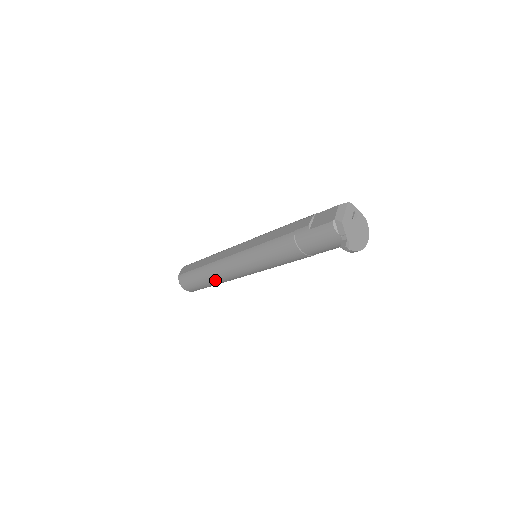
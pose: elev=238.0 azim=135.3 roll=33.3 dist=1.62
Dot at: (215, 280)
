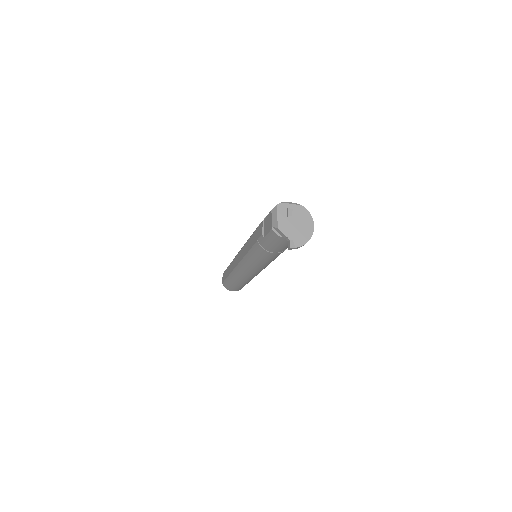
Dot at: (244, 282)
